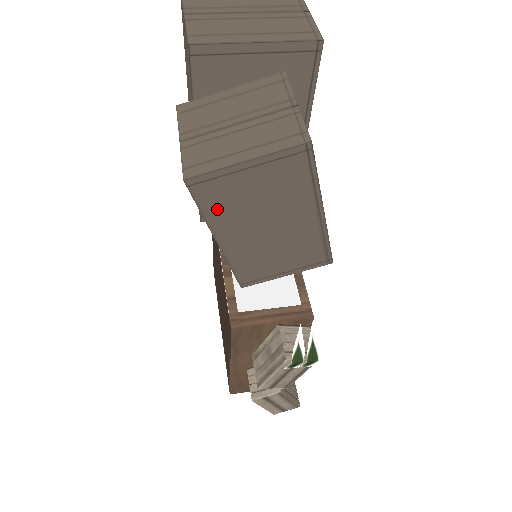
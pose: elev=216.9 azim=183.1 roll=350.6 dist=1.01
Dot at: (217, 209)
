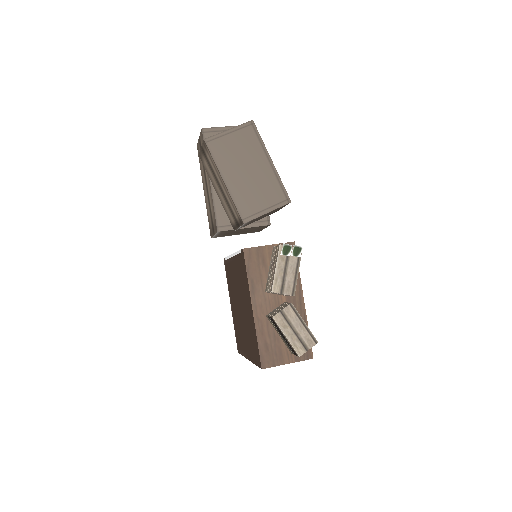
Dot at: (220, 157)
